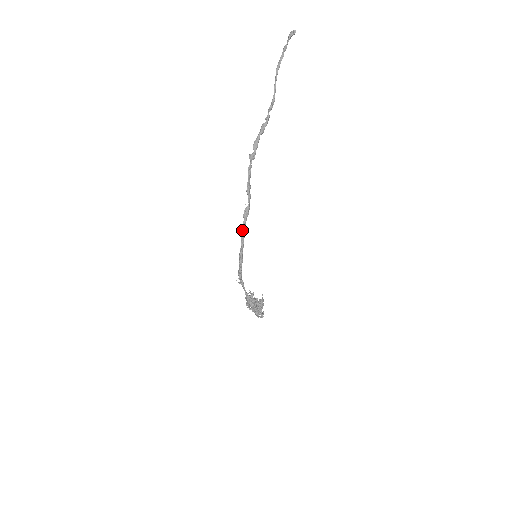
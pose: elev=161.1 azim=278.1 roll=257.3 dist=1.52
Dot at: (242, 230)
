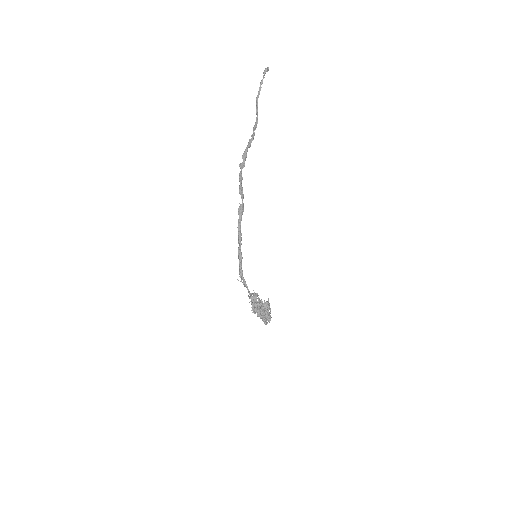
Dot at: (238, 227)
